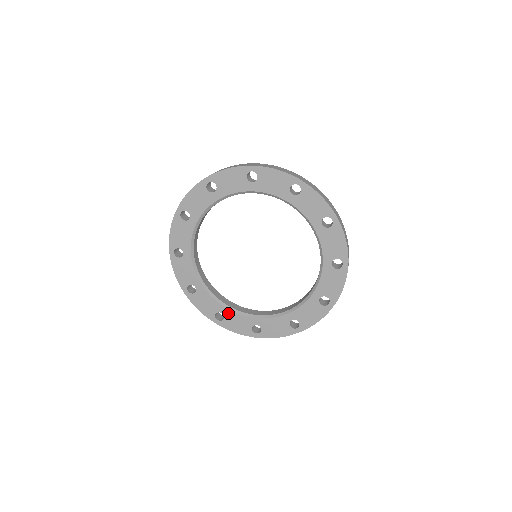
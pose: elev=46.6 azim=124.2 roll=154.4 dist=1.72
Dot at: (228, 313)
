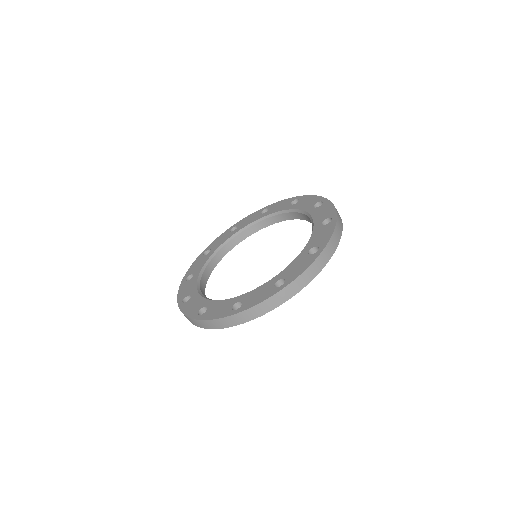
Dot at: (213, 304)
